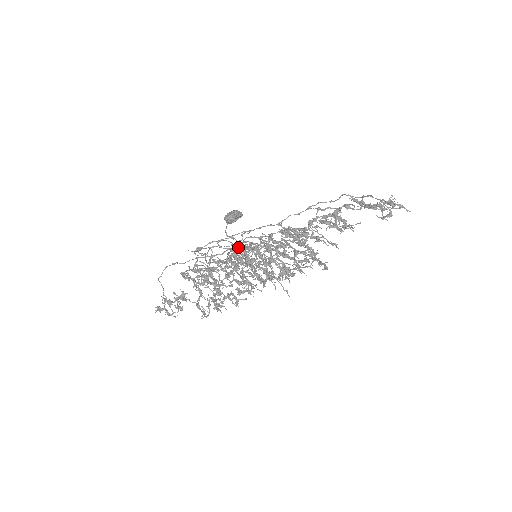
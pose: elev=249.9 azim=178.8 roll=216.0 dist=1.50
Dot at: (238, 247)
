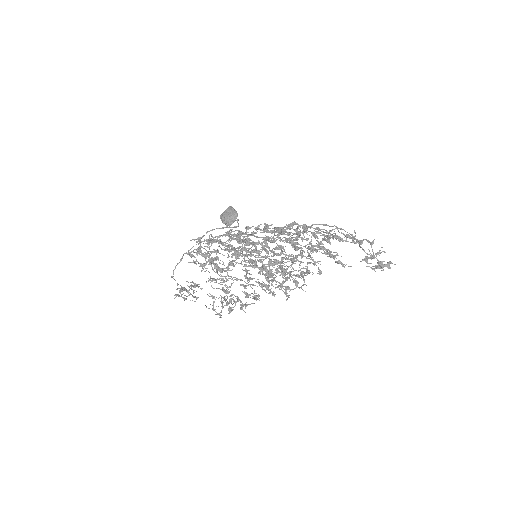
Dot at: (241, 264)
